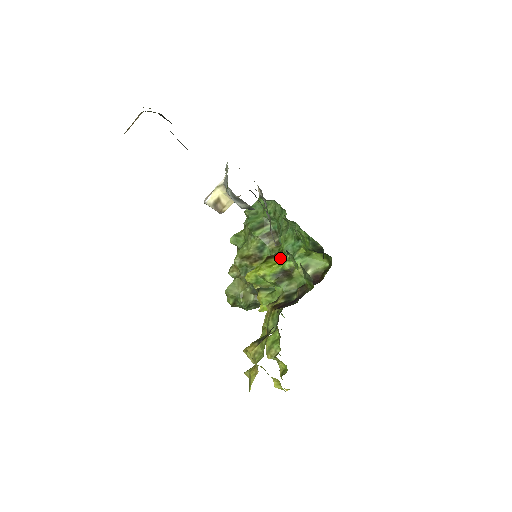
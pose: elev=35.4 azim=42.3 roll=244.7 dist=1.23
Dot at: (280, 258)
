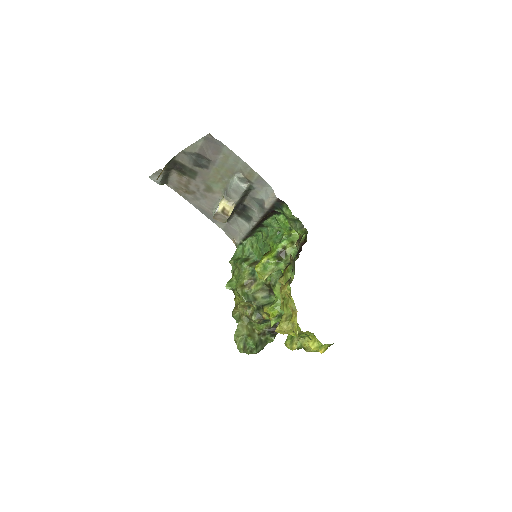
Dot at: (273, 249)
